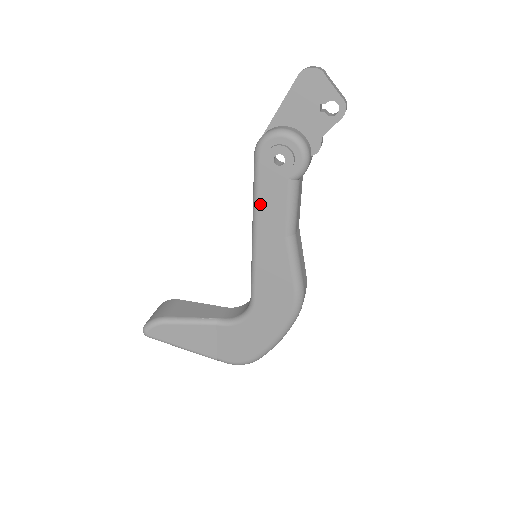
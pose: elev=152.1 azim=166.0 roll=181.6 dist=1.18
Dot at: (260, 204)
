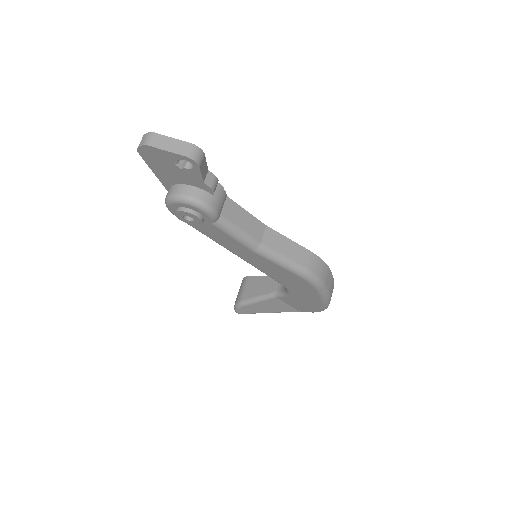
Dot at: (214, 239)
